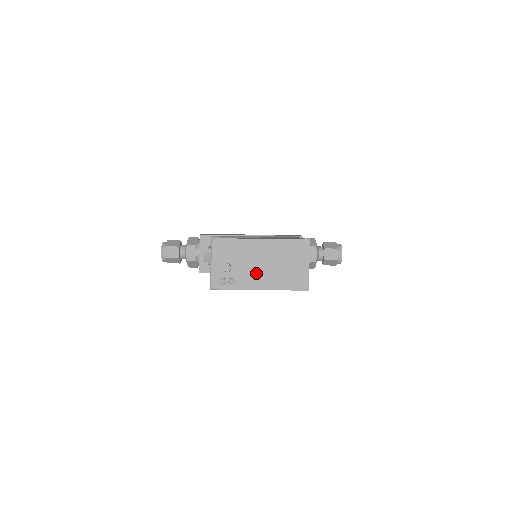
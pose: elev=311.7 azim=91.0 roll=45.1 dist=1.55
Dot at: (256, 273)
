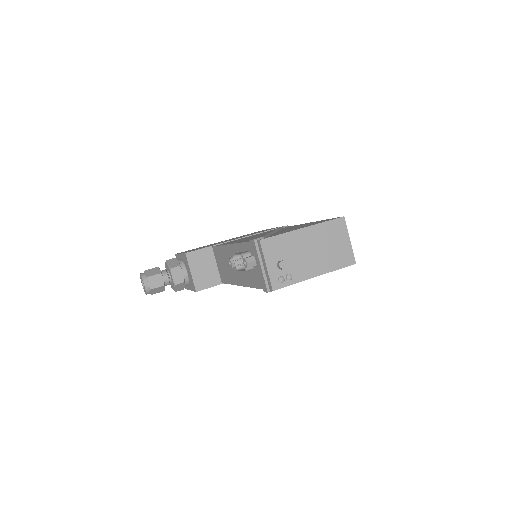
Dot at: (308, 262)
